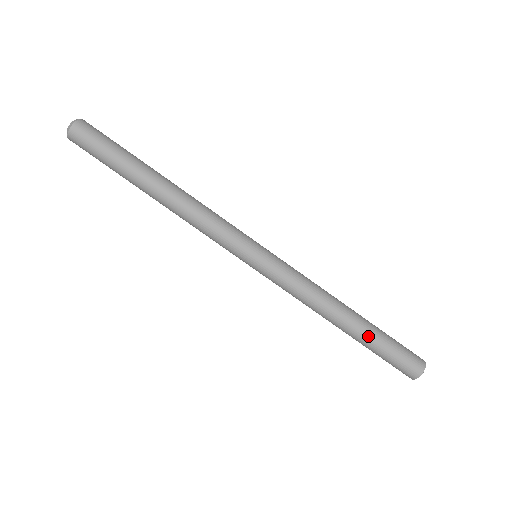
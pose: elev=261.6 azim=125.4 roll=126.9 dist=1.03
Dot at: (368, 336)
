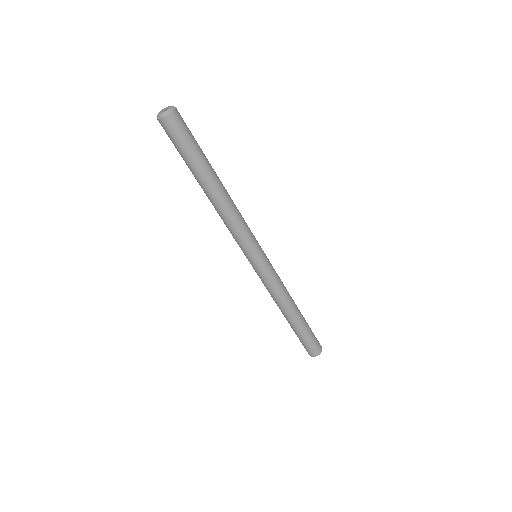
Dot at: (295, 329)
